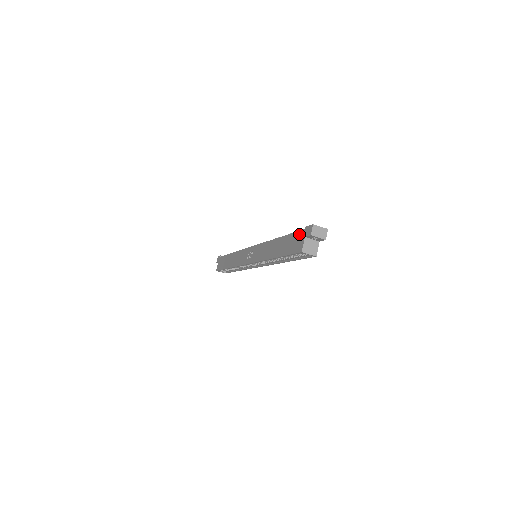
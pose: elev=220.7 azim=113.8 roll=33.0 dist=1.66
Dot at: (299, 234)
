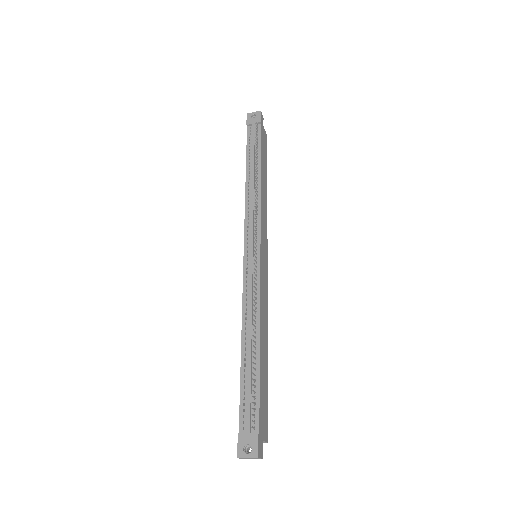
Dot at: (240, 421)
